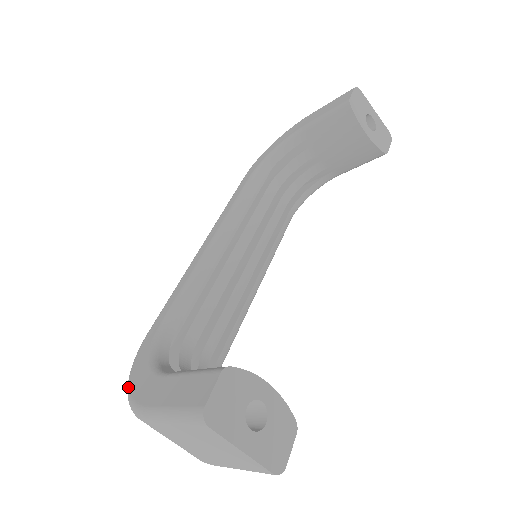
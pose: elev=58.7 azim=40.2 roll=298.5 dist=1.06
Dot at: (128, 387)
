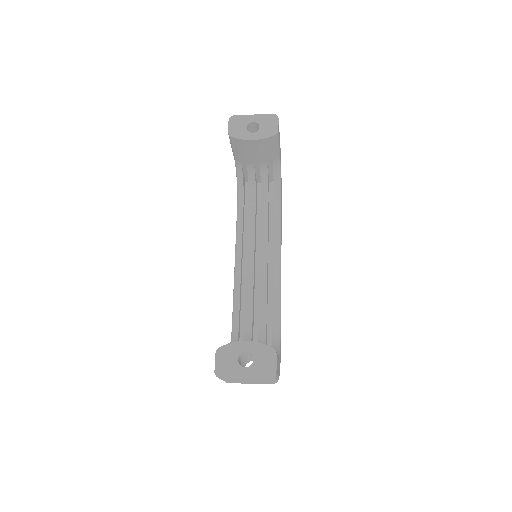
Dot at: occluded
